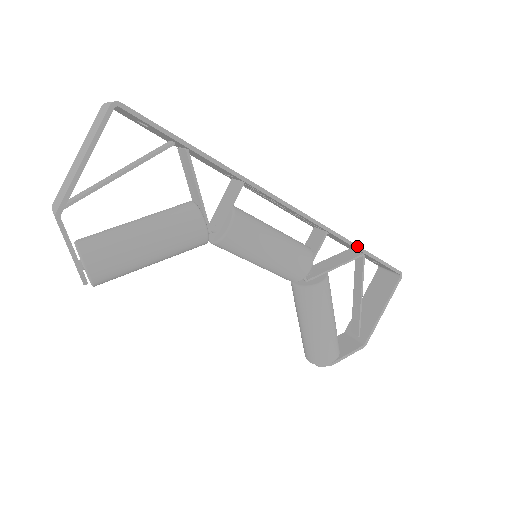
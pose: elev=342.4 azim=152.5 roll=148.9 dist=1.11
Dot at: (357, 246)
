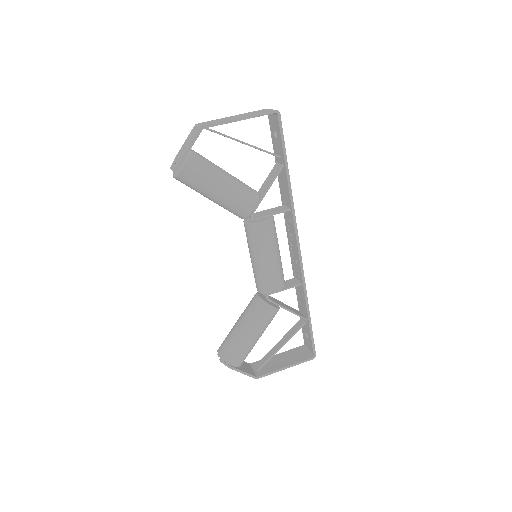
Dot at: occluded
